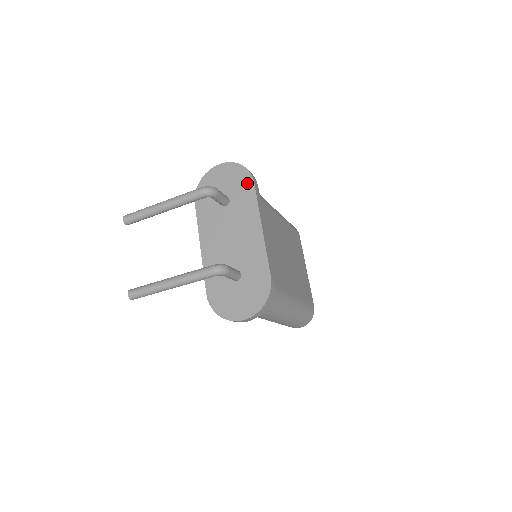
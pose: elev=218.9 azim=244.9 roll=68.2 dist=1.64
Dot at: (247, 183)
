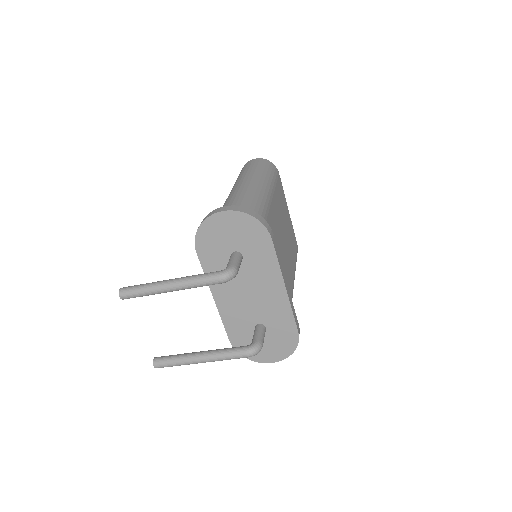
Dot at: (263, 240)
